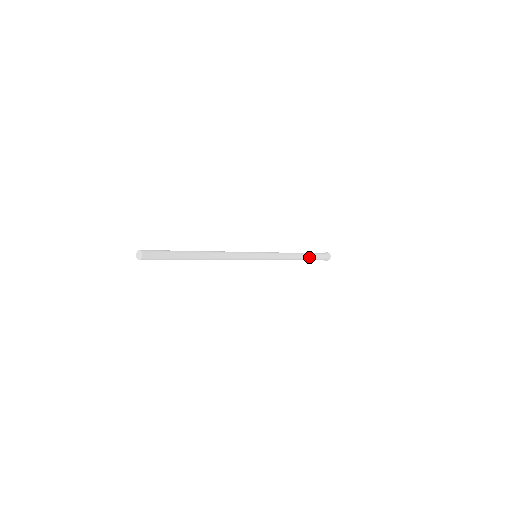
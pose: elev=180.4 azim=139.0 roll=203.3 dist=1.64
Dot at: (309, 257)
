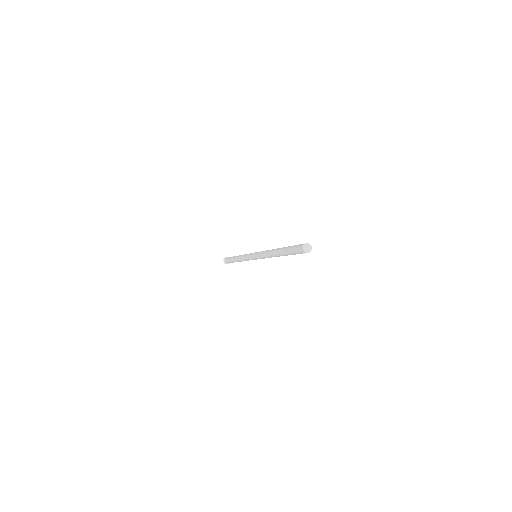
Dot at: occluded
